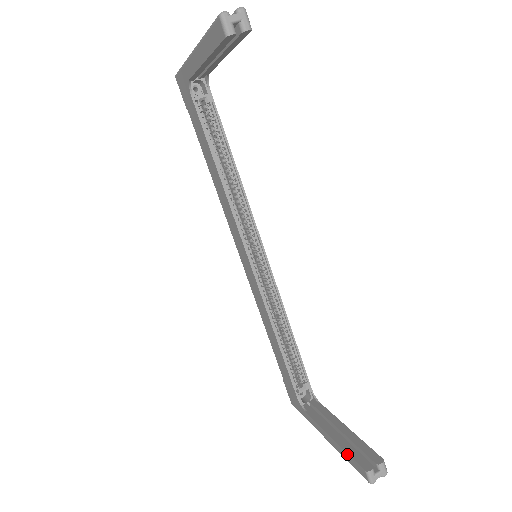
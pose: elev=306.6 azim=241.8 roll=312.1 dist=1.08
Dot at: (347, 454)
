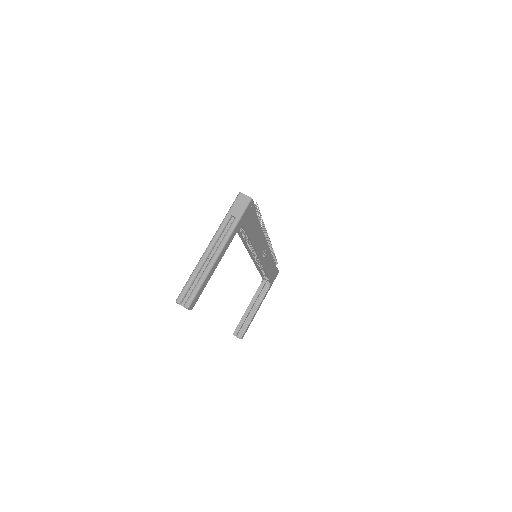
Dot at: (240, 321)
